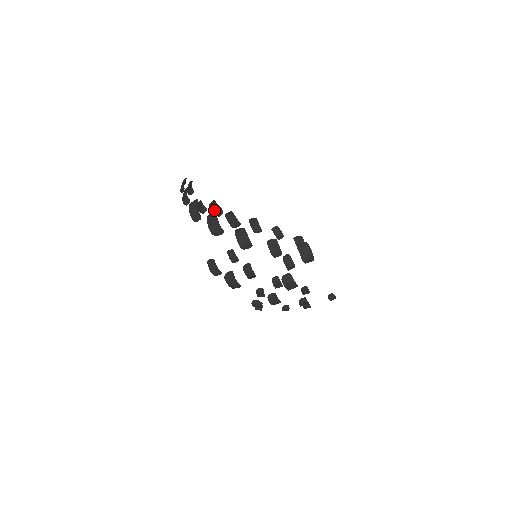
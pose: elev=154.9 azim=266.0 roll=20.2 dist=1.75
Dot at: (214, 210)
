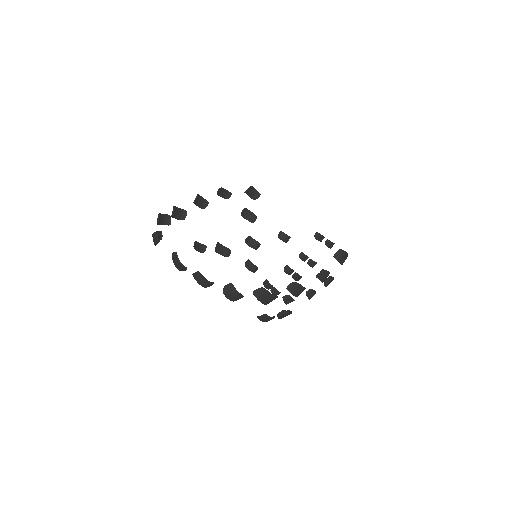
Dot at: (161, 222)
